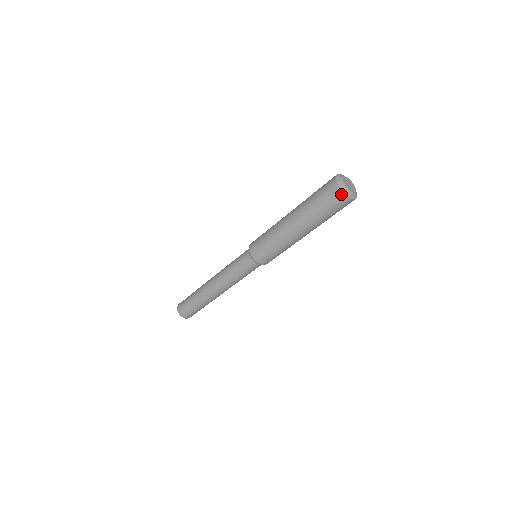
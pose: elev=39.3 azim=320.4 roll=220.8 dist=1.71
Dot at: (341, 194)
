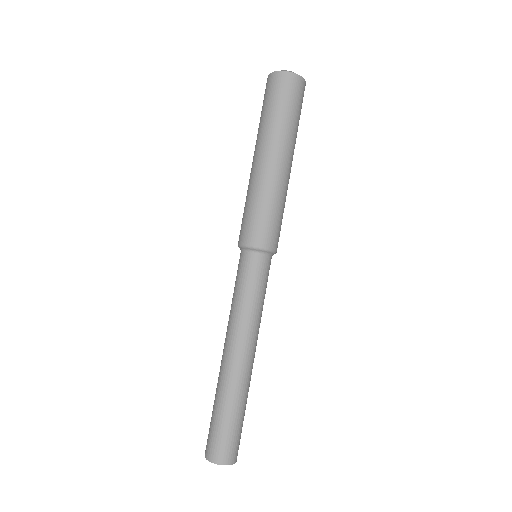
Dot at: (285, 75)
